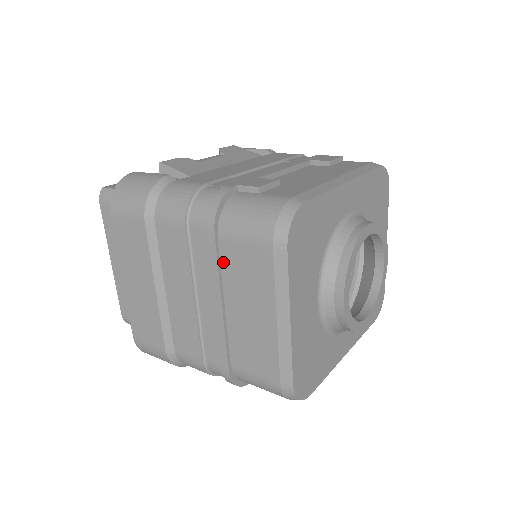
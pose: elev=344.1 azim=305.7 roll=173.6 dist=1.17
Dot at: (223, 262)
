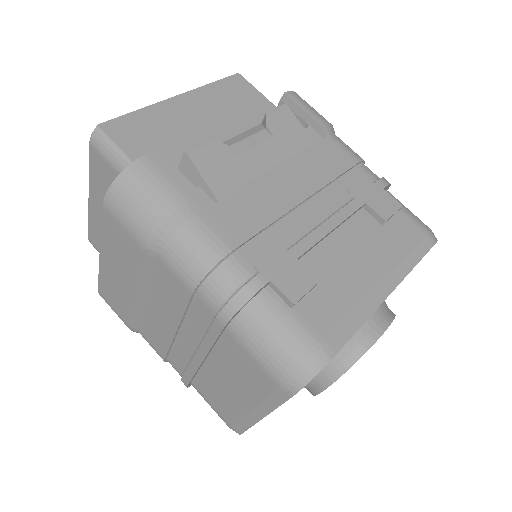
Dot at: (221, 344)
